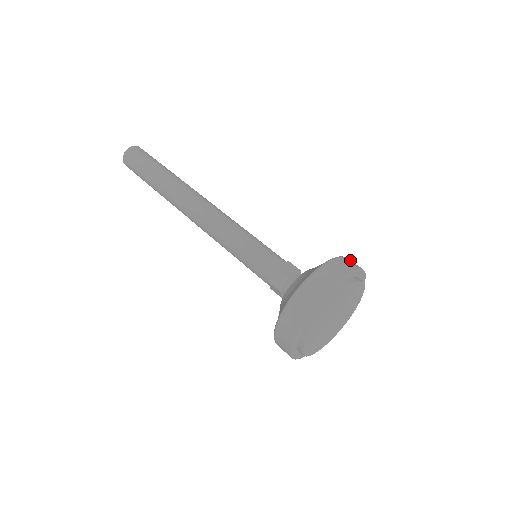
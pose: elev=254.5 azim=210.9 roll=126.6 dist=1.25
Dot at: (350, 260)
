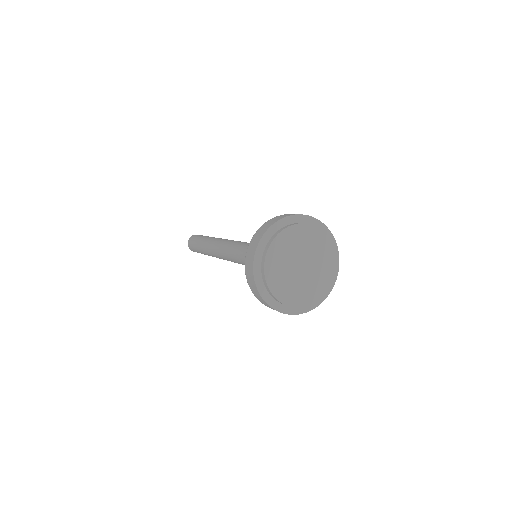
Dot at: (280, 216)
